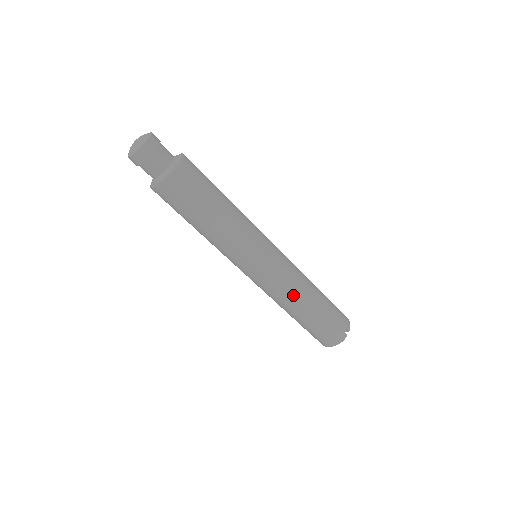
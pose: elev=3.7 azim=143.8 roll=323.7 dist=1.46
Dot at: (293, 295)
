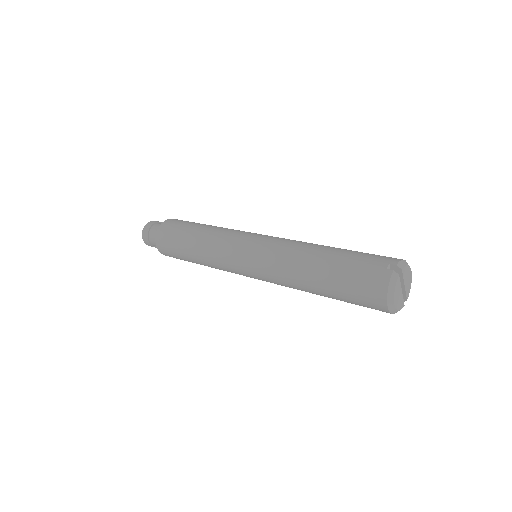
Dot at: (289, 261)
